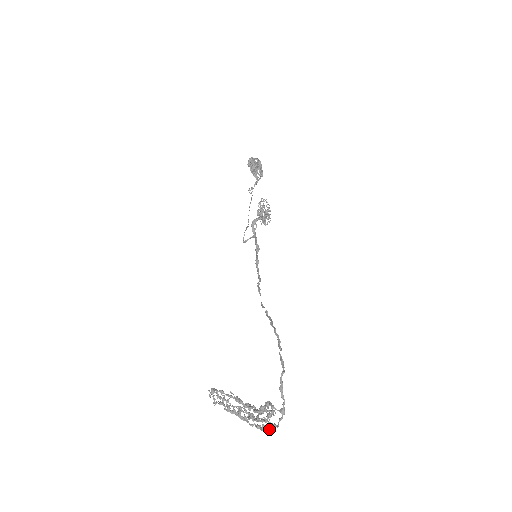
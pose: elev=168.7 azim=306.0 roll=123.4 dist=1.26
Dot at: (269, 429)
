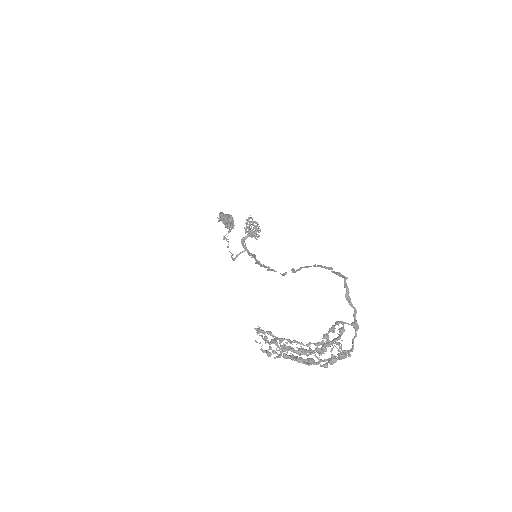
Dot at: (343, 354)
